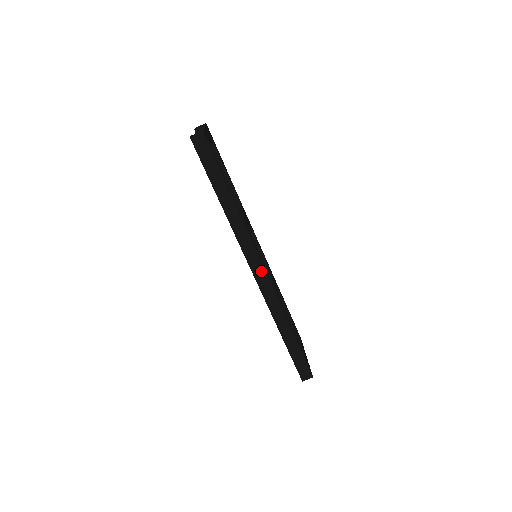
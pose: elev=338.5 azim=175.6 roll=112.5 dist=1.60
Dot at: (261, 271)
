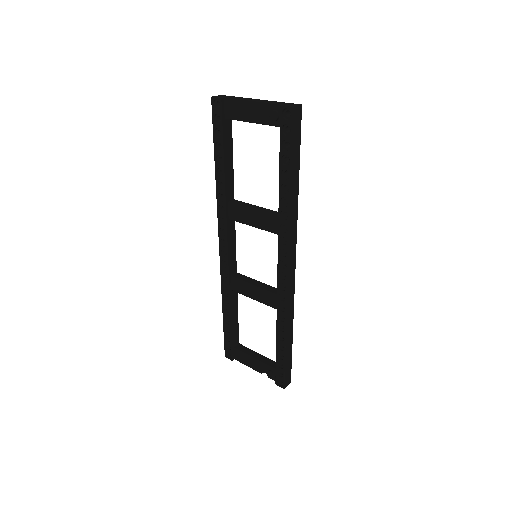
Dot at: (293, 269)
